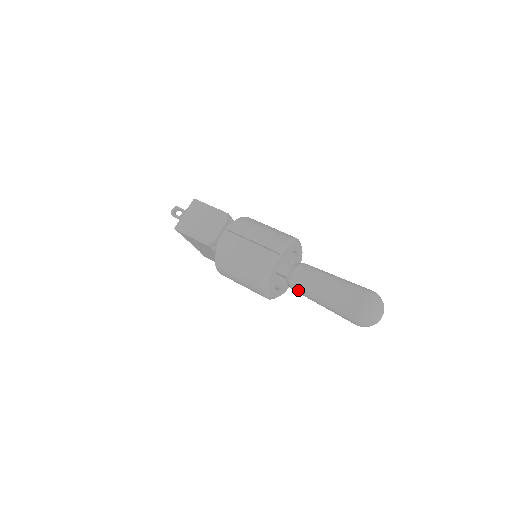
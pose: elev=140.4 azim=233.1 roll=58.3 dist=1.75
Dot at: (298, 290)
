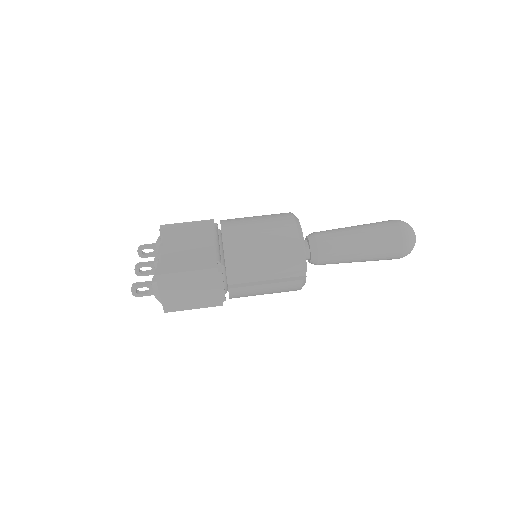
Dot at: occluded
